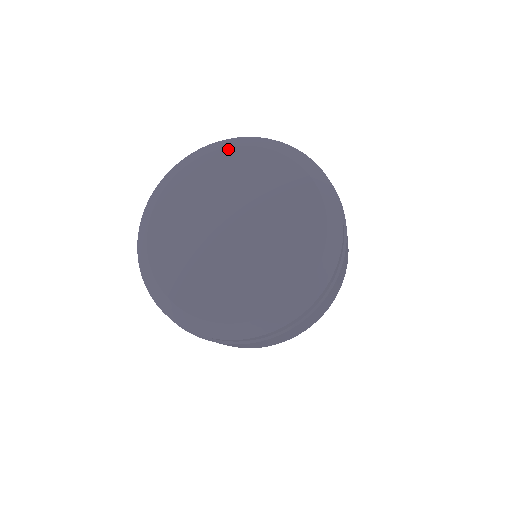
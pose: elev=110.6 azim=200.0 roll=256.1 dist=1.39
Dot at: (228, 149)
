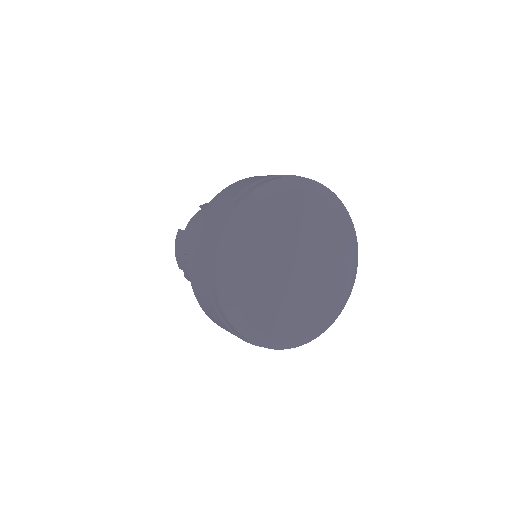
Dot at: (348, 227)
